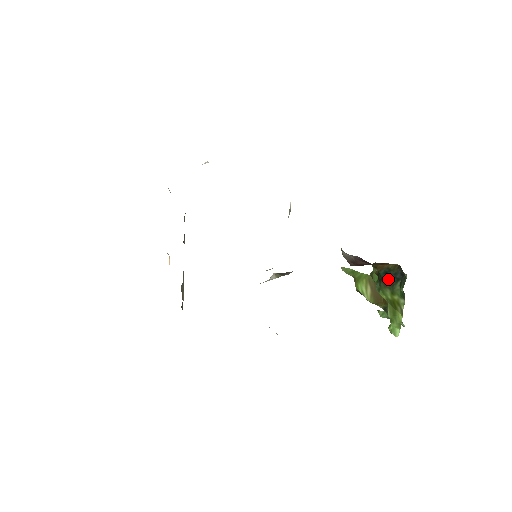
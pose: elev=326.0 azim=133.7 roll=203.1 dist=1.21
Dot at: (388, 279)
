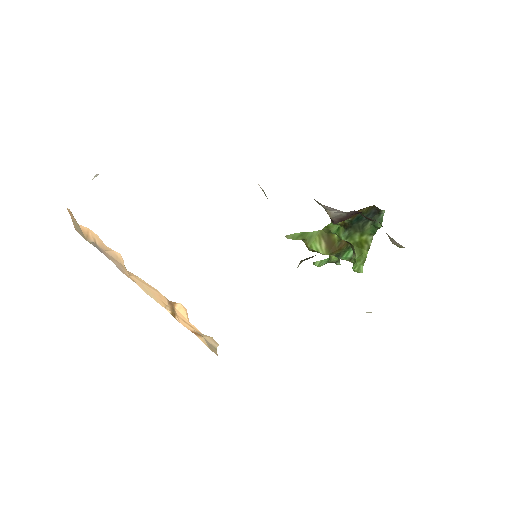
Dot at: (358, 223)
